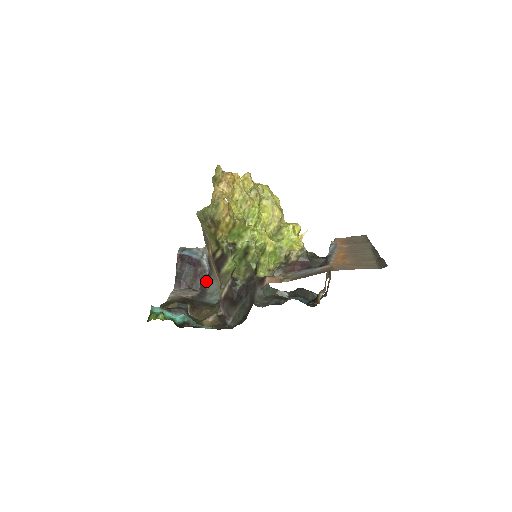
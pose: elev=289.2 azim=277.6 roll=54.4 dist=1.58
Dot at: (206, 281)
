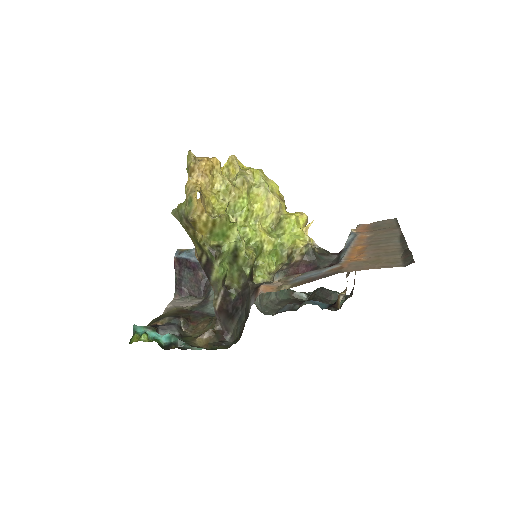
Dot at: (209, 286)
